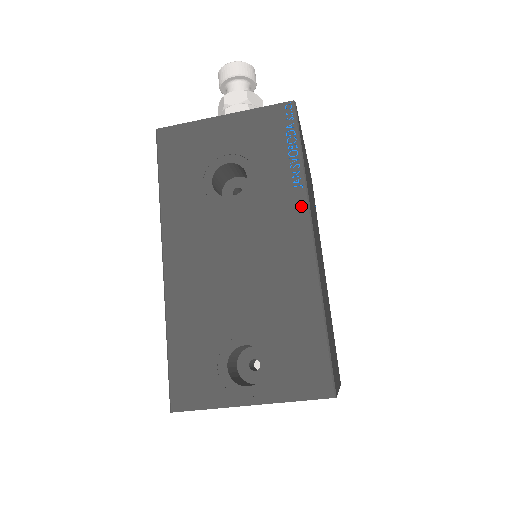
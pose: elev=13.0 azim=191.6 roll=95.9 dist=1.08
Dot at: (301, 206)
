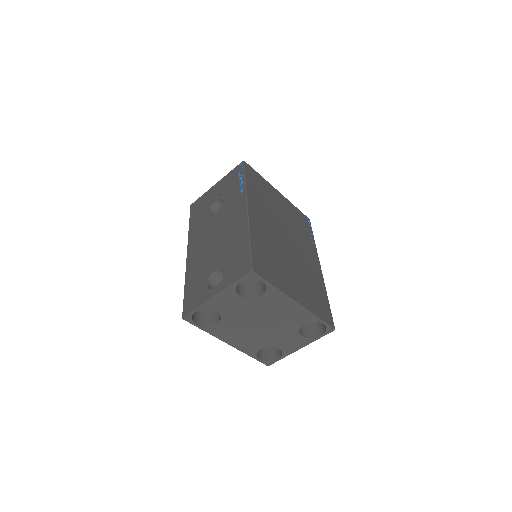
Dot at: (243, 199)
